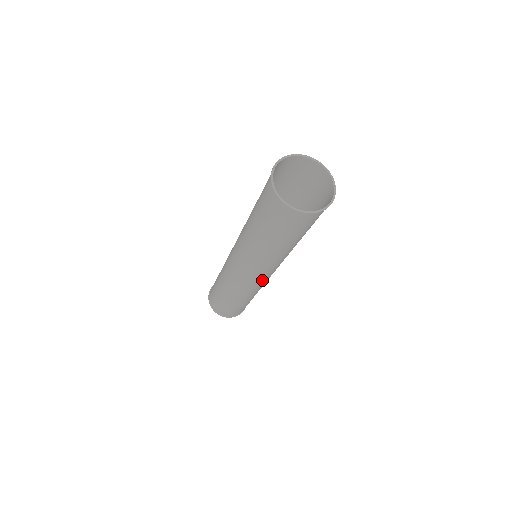
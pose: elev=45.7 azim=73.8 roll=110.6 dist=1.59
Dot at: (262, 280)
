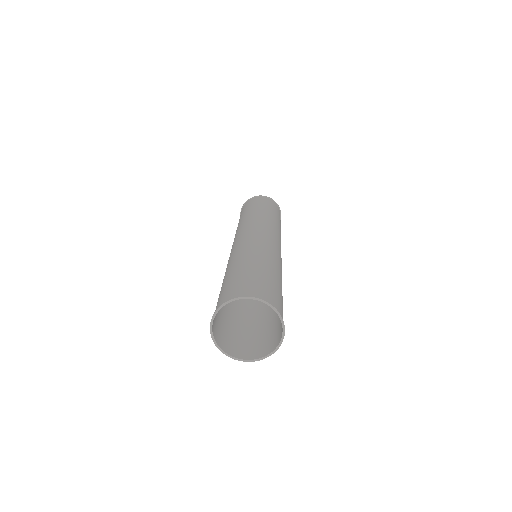
Dot at: occluded
